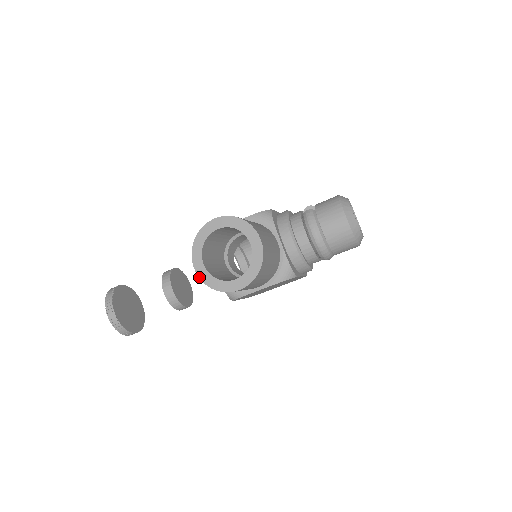
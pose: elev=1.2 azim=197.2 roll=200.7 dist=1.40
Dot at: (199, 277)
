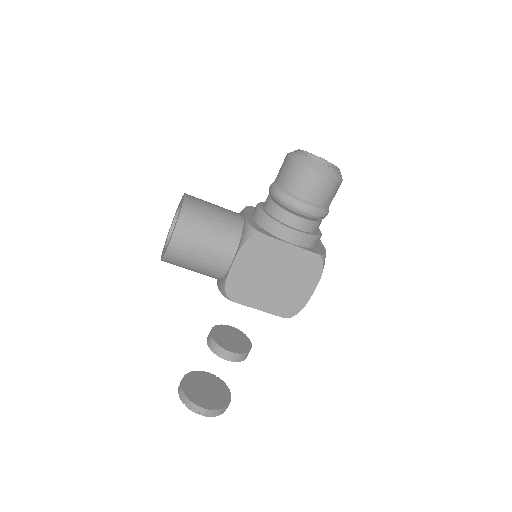
Dot at: occluded
